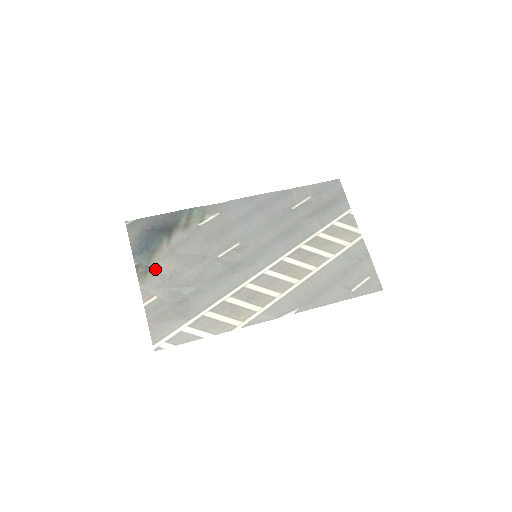
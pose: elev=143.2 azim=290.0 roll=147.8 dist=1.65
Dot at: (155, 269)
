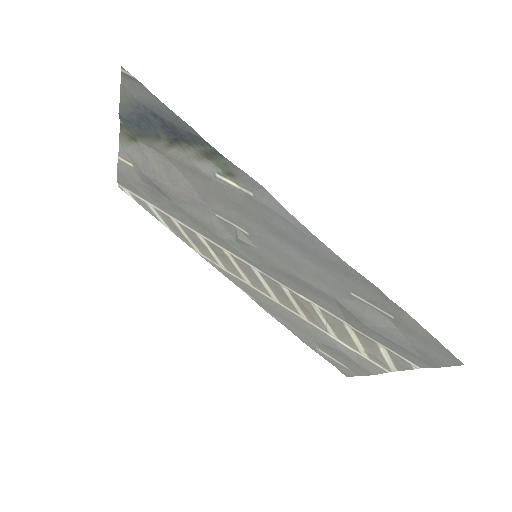
Dot at: (140, 148)
